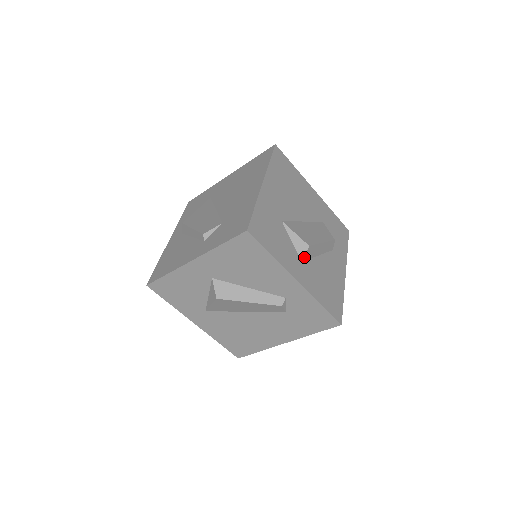
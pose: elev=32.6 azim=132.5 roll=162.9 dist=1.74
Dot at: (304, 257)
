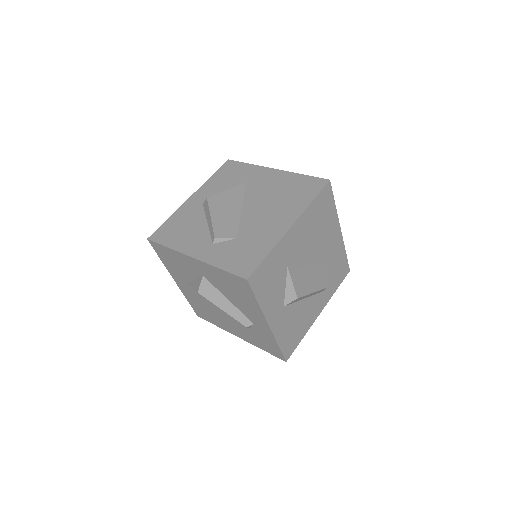
Dot at: (288, 304)
